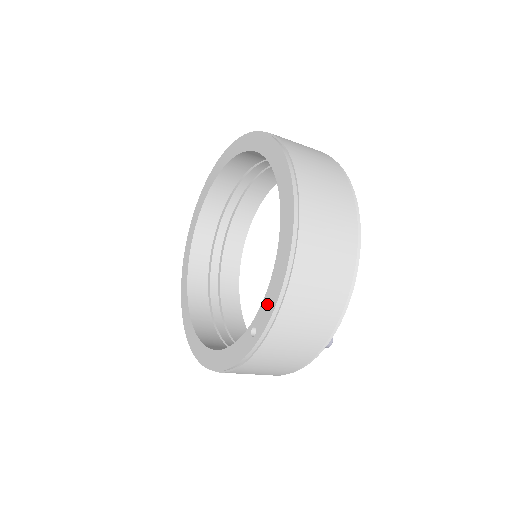
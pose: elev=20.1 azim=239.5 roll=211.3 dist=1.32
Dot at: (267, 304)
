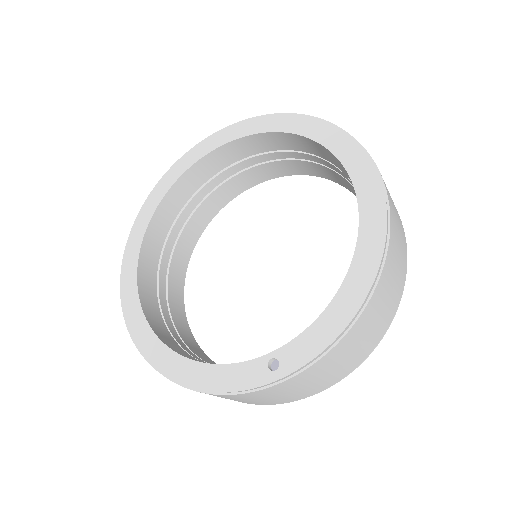
Dot at: (309, 341)
